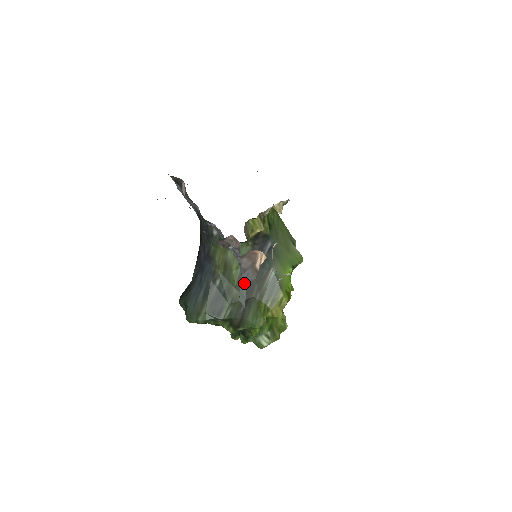
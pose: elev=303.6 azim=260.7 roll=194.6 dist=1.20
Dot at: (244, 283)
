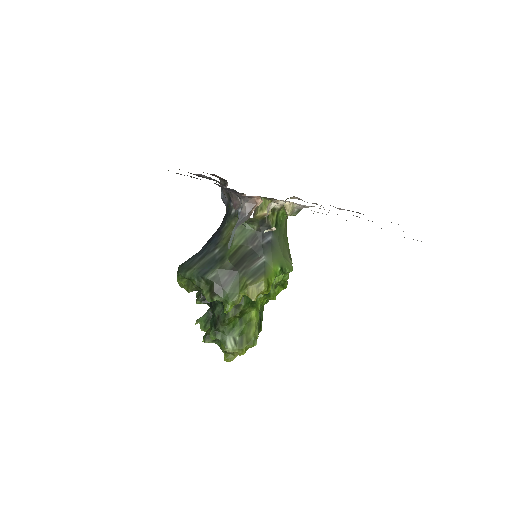
Dot at: (238, 224)
